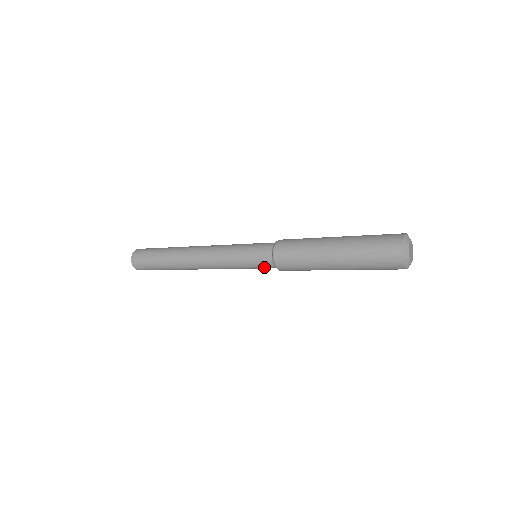
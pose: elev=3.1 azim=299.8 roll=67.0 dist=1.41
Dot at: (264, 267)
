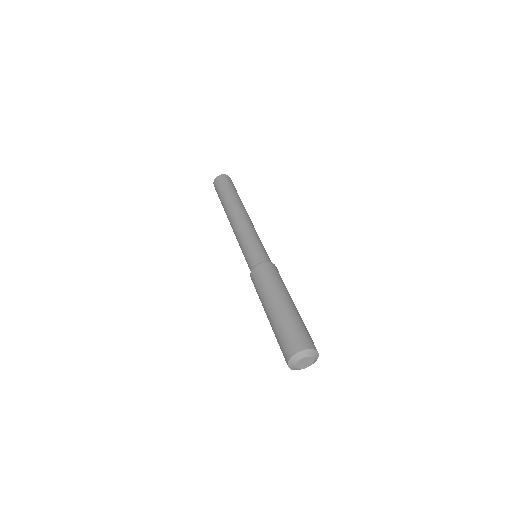
Dot at: (249, 266)
